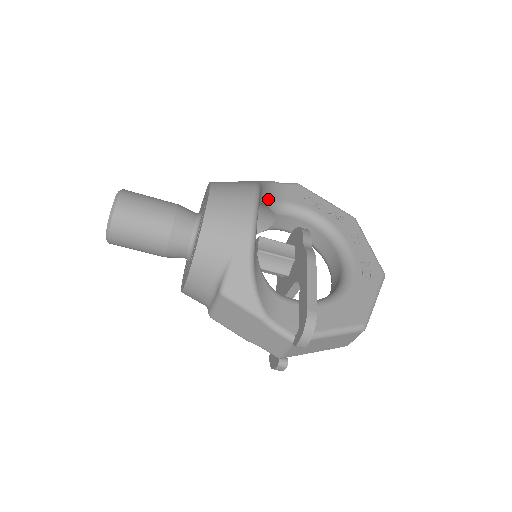
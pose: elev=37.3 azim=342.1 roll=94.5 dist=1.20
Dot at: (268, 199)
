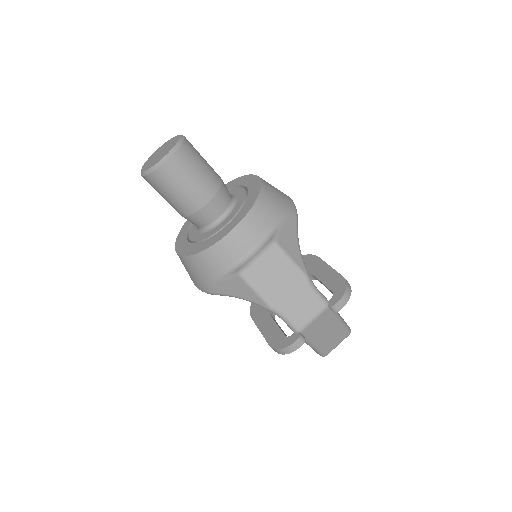
Dot at: occluded
